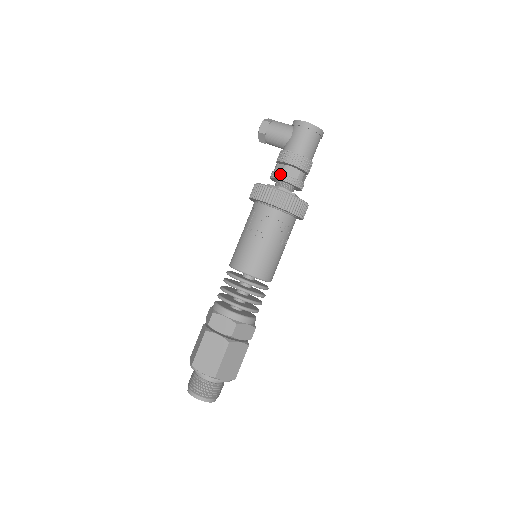
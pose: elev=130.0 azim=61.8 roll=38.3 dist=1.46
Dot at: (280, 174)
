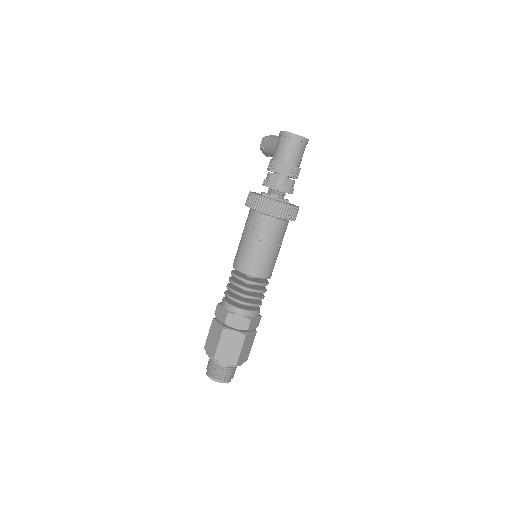
Dot at: (264, 181)
